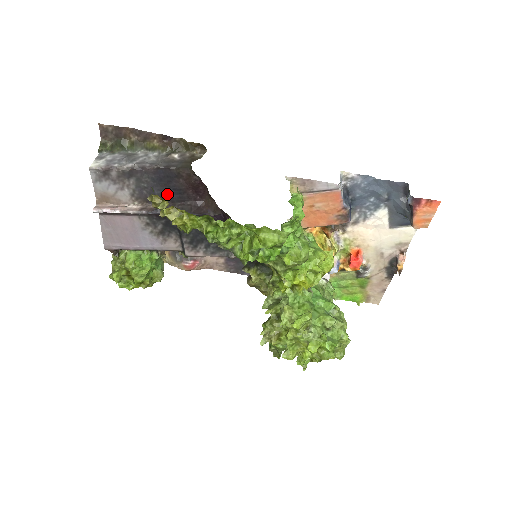
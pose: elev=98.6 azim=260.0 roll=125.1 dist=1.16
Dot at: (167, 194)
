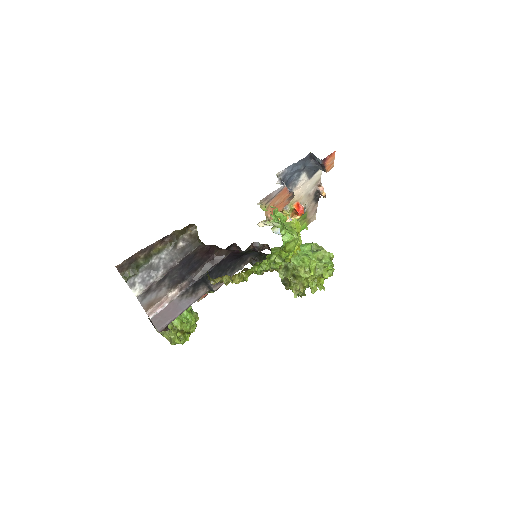
Dot at: (191, 269)
